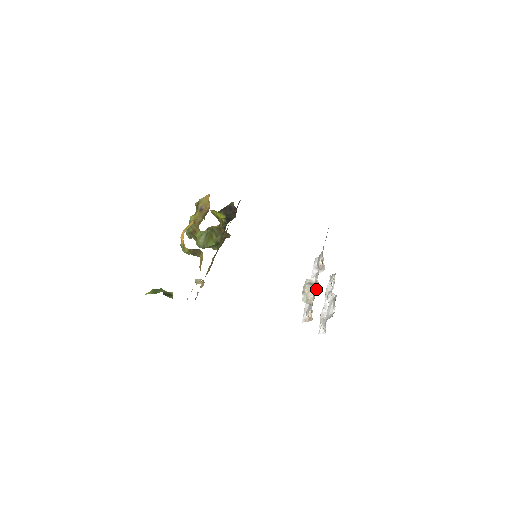
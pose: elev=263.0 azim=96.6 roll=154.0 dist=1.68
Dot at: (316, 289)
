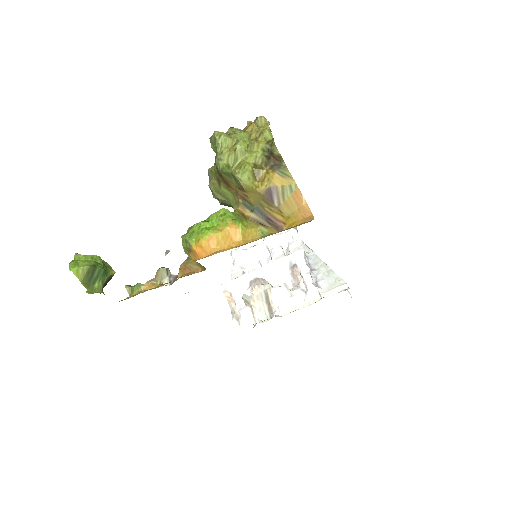
Dot at: (265, 312)
